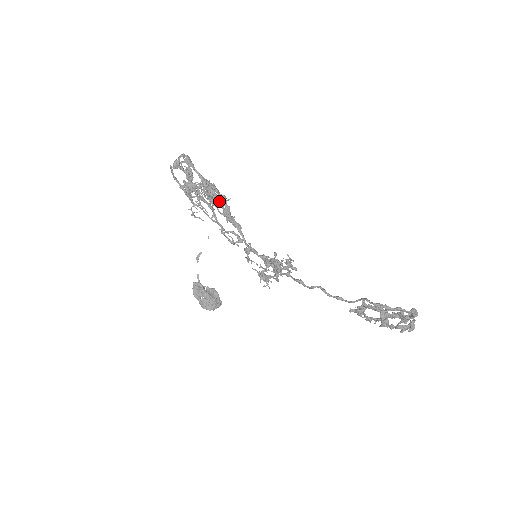
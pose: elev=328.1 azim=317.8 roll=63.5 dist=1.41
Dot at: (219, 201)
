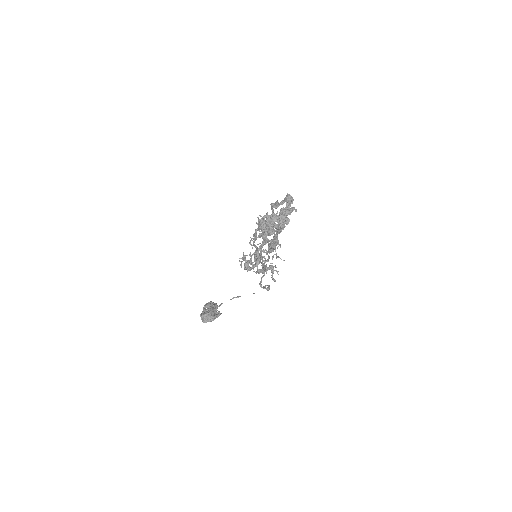
Dot at: (273, 246)
